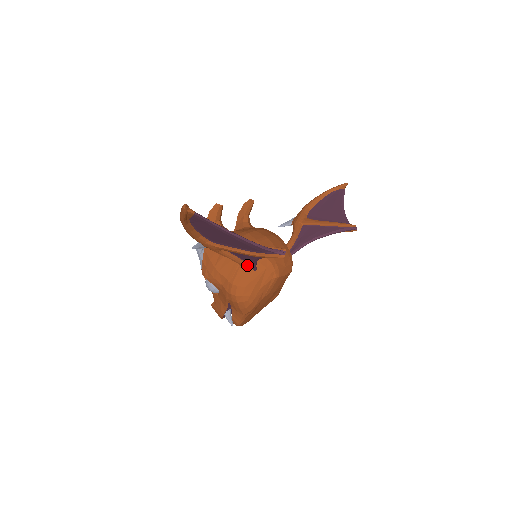
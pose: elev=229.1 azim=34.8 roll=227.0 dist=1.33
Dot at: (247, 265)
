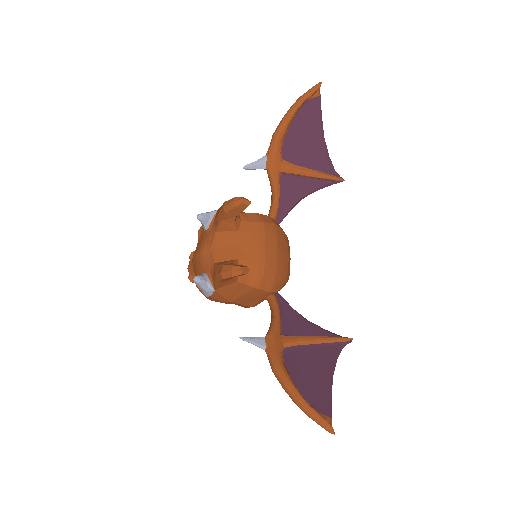
Dot at: occluded
